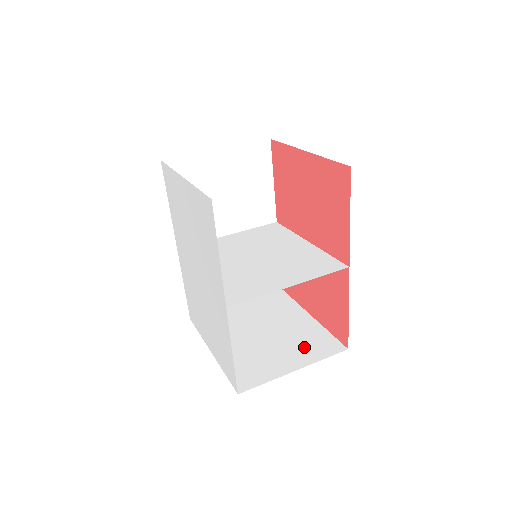
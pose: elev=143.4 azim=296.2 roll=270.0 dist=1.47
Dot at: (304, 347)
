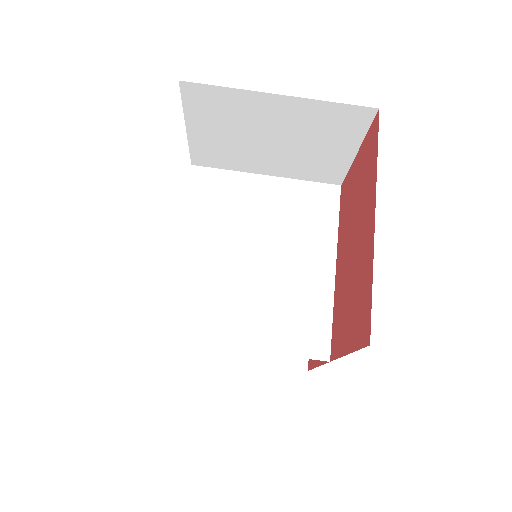
Dot at: occluded
